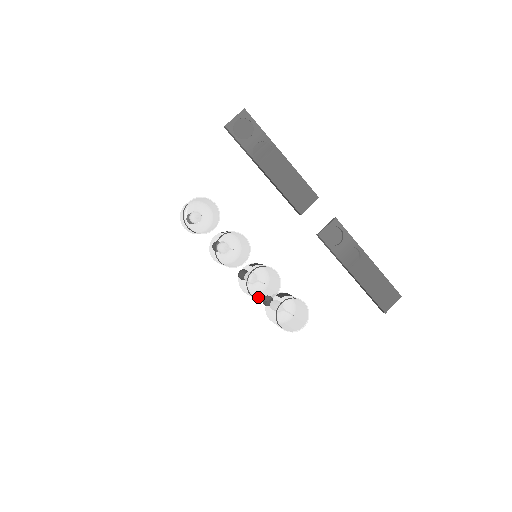
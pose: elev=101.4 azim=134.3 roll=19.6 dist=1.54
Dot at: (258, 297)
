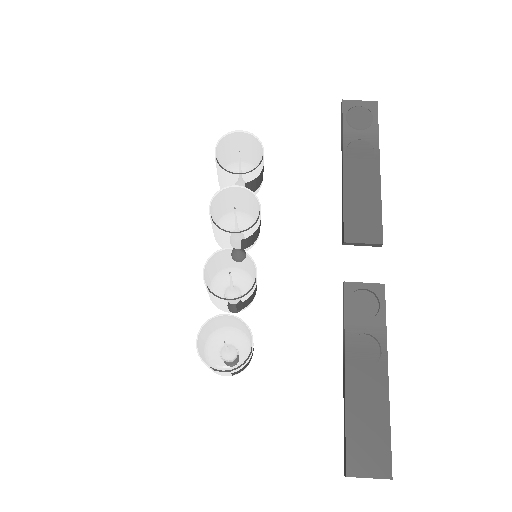
Dot at: (208, 278)
